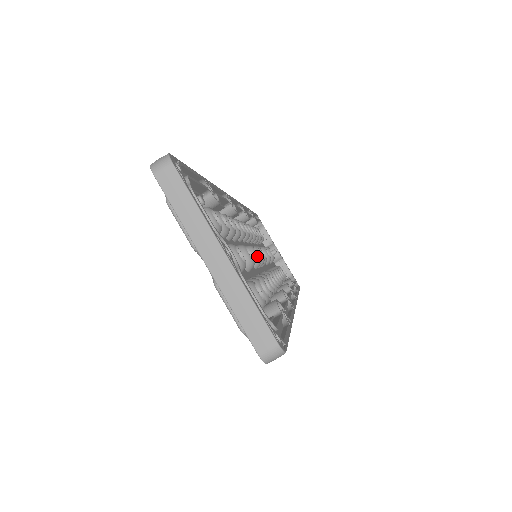
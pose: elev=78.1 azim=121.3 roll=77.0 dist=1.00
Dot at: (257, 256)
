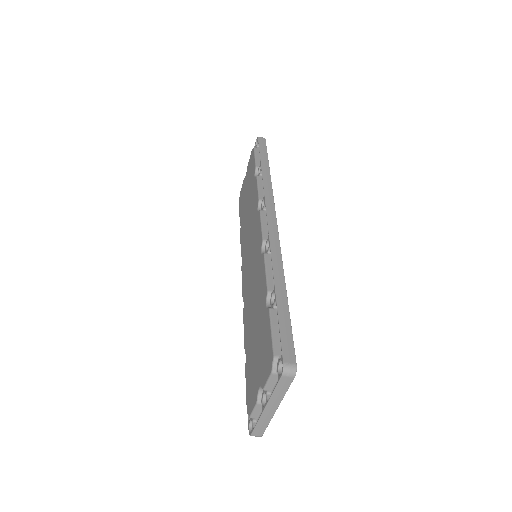
Dot at: occluded
